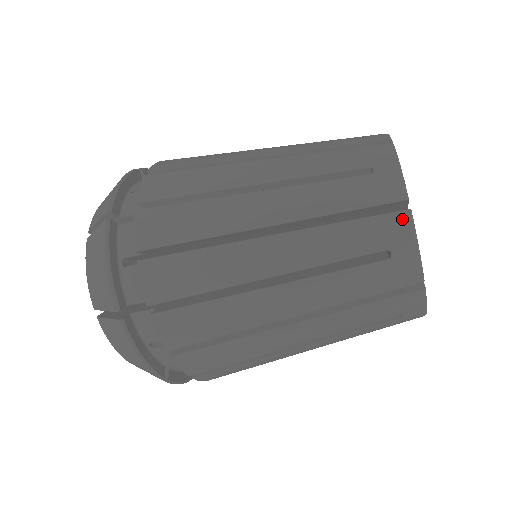
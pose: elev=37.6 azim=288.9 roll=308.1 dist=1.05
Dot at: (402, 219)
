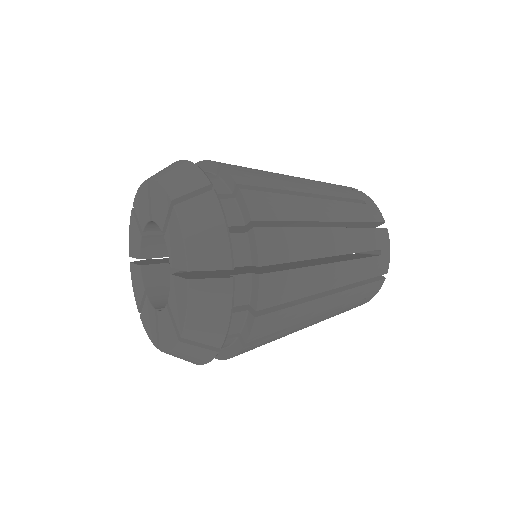
Dot at: (385, 232)
